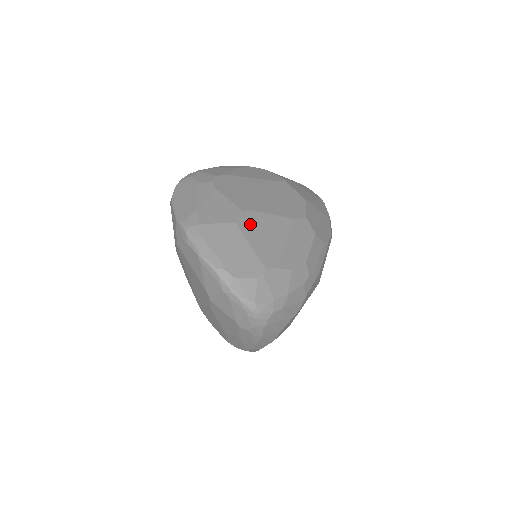
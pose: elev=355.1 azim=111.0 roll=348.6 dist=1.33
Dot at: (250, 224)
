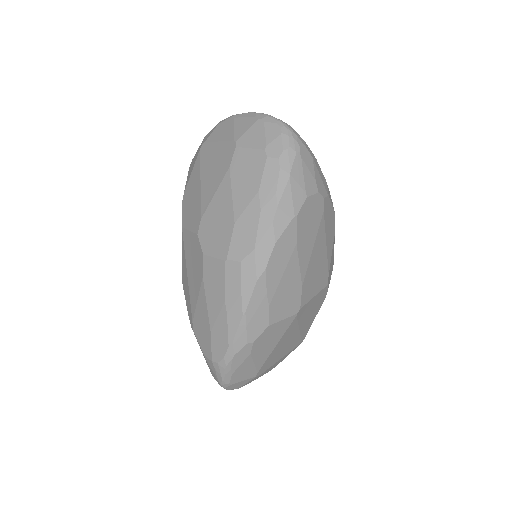
Dot at: occluded
